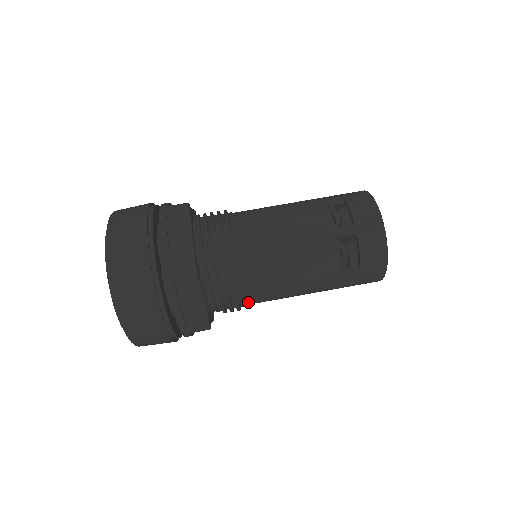
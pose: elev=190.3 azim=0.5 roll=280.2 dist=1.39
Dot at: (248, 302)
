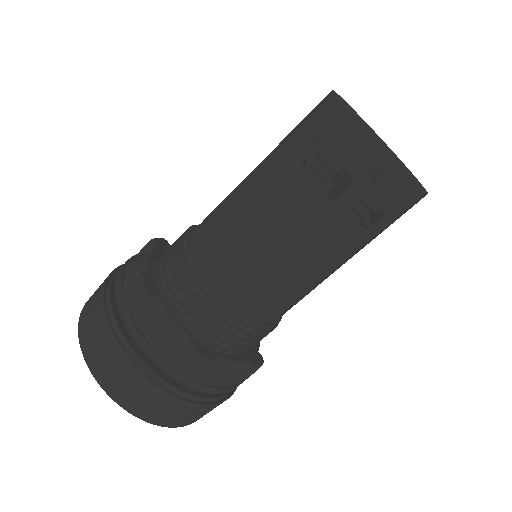
Dot at: (282, 315)
